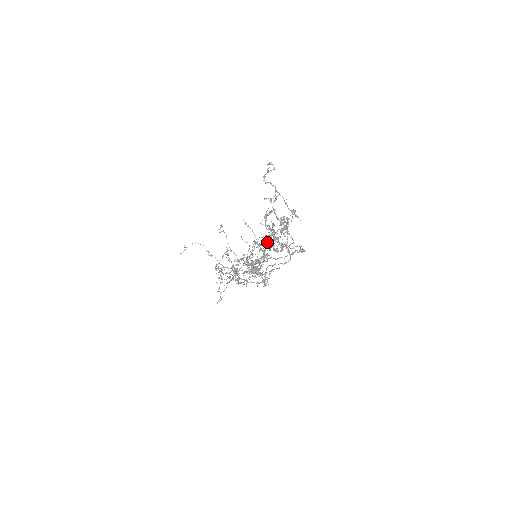
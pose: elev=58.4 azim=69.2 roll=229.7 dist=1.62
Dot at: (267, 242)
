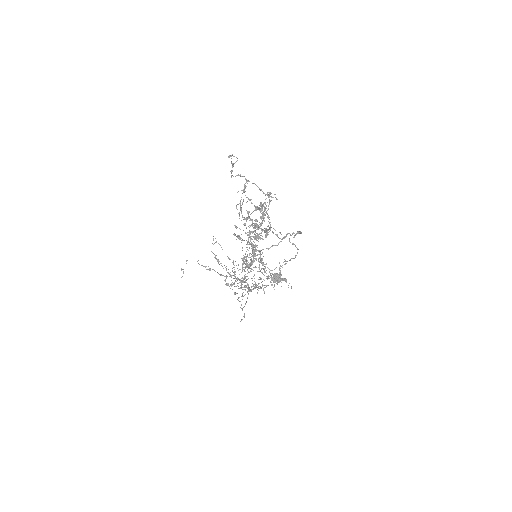
Dot at: (249, 233)
